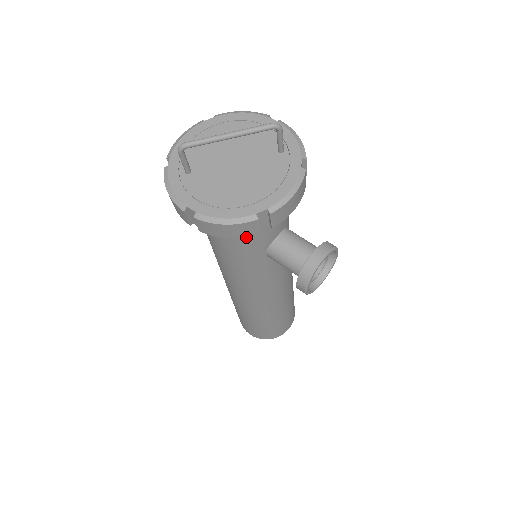
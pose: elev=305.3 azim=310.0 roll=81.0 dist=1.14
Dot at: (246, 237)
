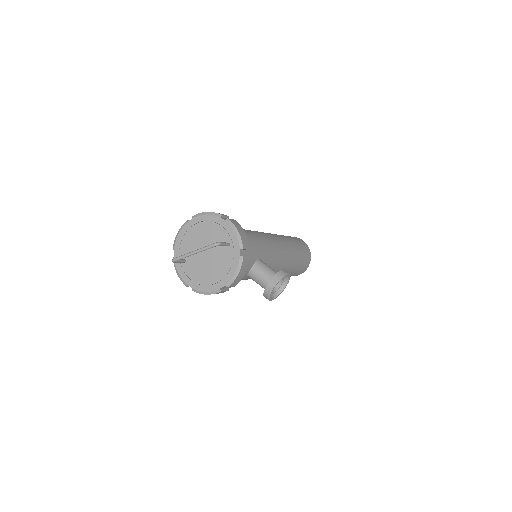
Dot at: occluded
